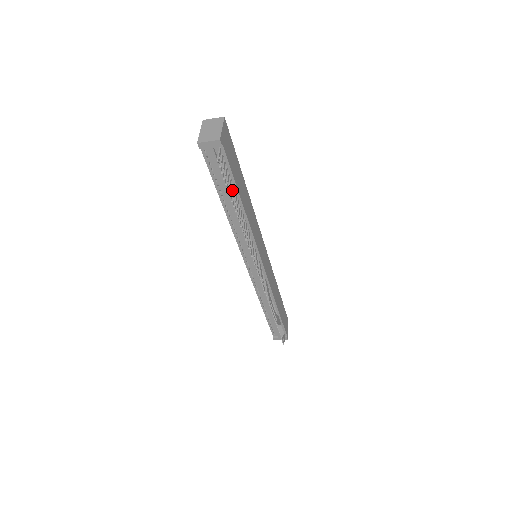
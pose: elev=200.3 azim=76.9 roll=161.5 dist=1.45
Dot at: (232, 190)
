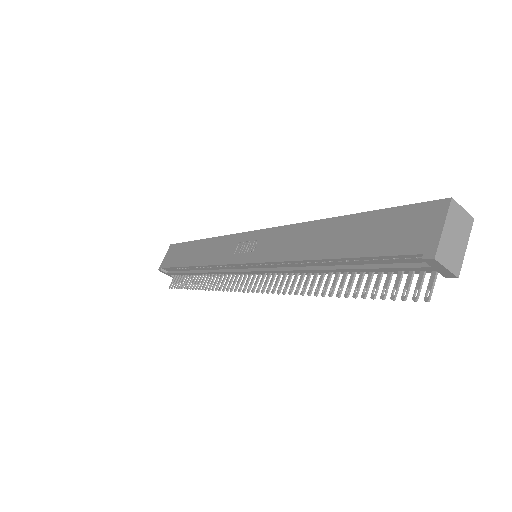
Dot at: (368, 283)
